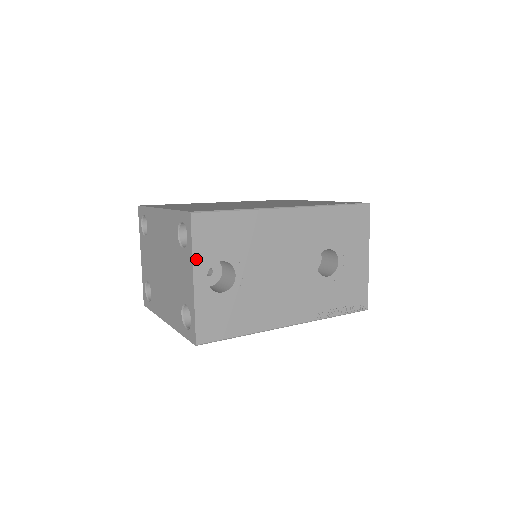
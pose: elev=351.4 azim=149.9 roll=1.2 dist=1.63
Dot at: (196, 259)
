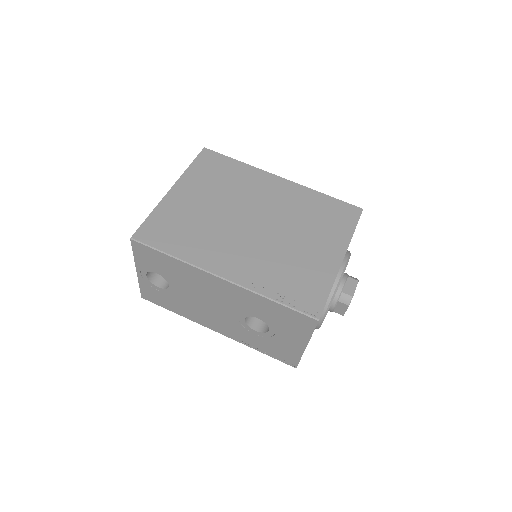
Dot at: (137, 262)
